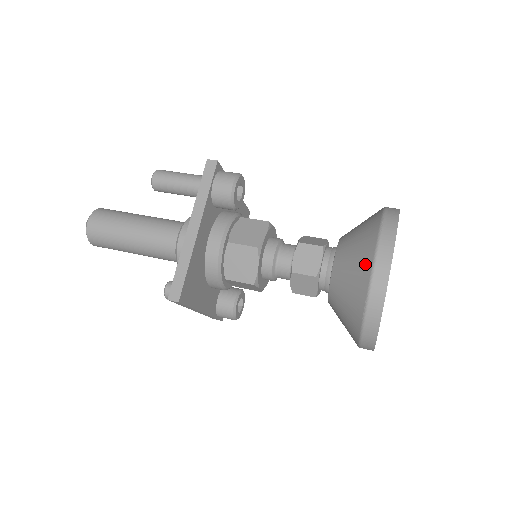
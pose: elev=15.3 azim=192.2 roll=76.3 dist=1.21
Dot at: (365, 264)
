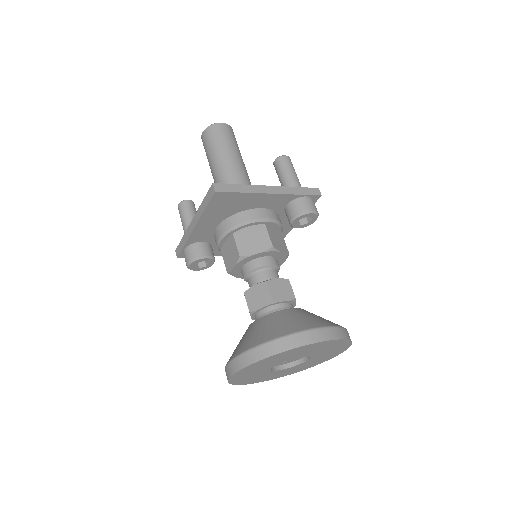
Dot at: (311, 324)
